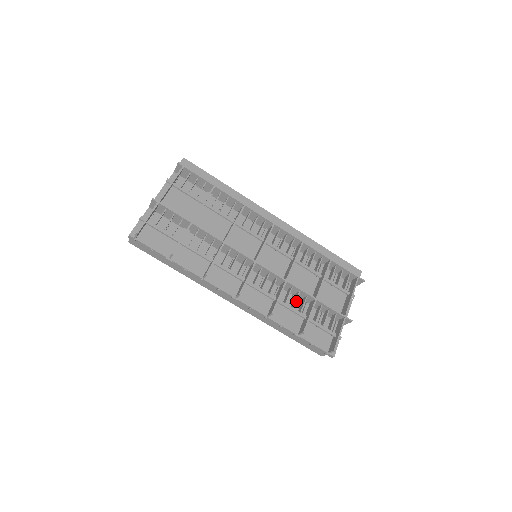
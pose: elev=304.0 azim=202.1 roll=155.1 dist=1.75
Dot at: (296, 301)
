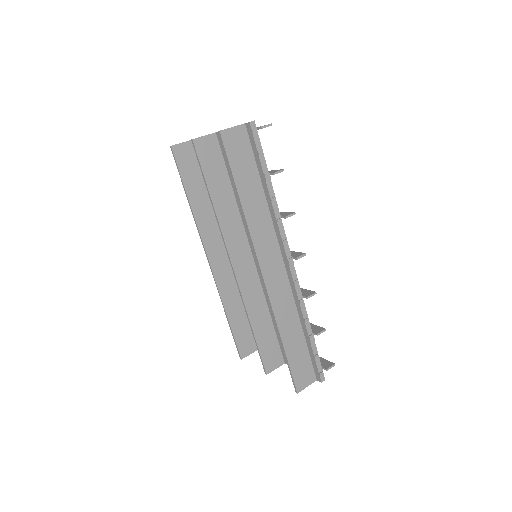
Dot at: occluded
